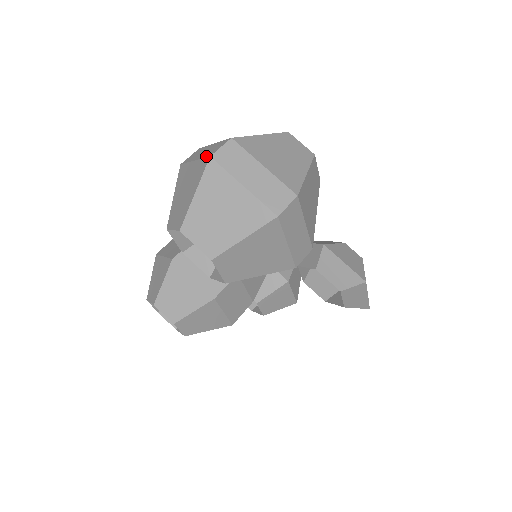
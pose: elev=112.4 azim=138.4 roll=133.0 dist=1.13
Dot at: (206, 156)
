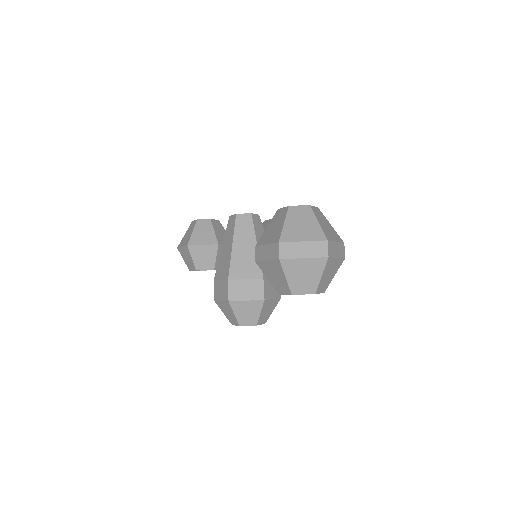
Dot at: (321, 256)
